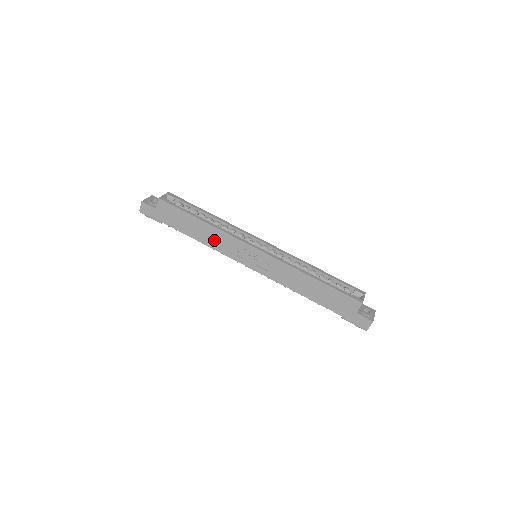
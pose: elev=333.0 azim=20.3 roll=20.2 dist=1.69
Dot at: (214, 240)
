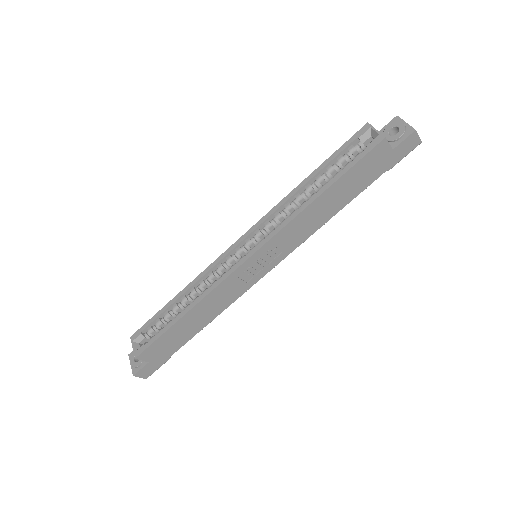
Dot at: (216, 306)
